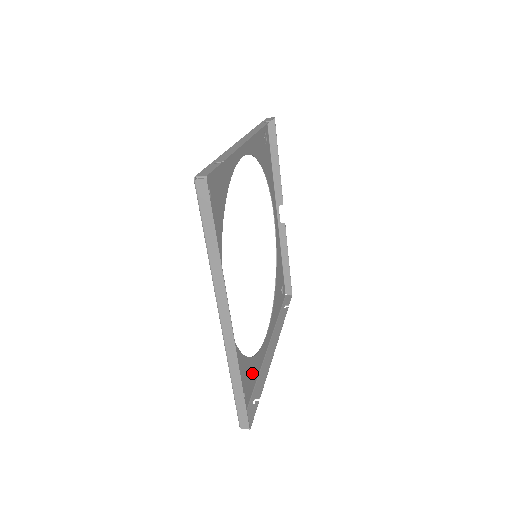
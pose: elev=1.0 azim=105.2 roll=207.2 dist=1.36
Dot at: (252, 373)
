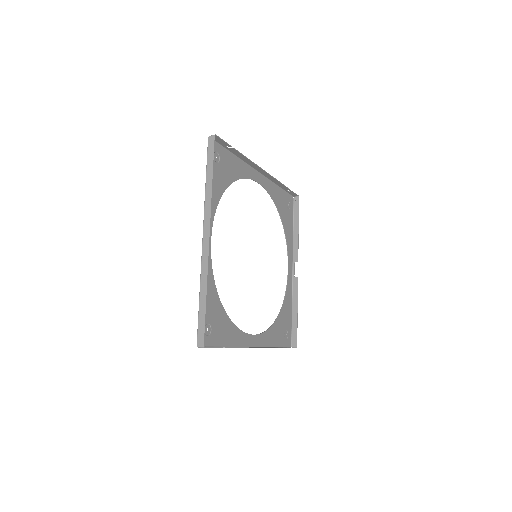
Dot at: (226, 332)
